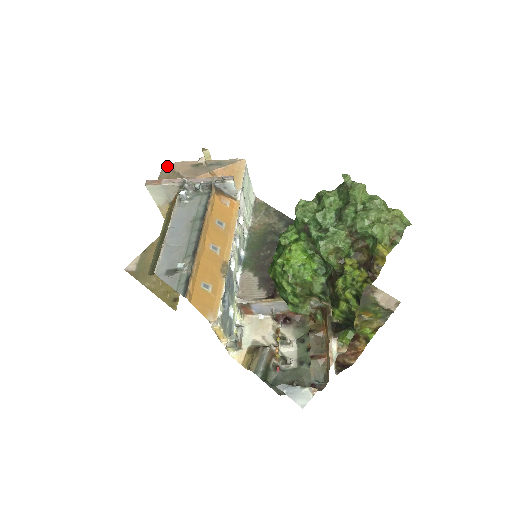
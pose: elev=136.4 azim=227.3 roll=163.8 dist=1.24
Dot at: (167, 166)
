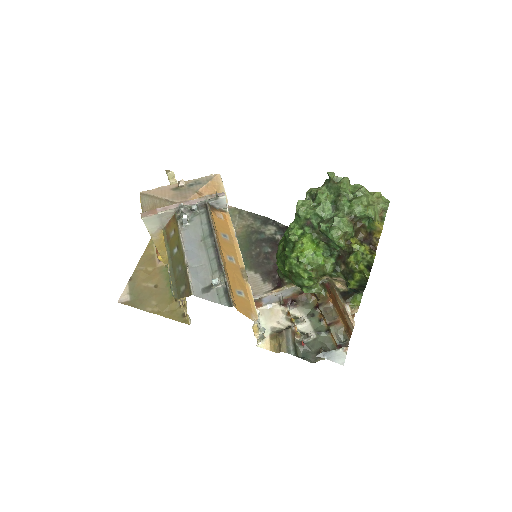
Dot at: (147, 195)
